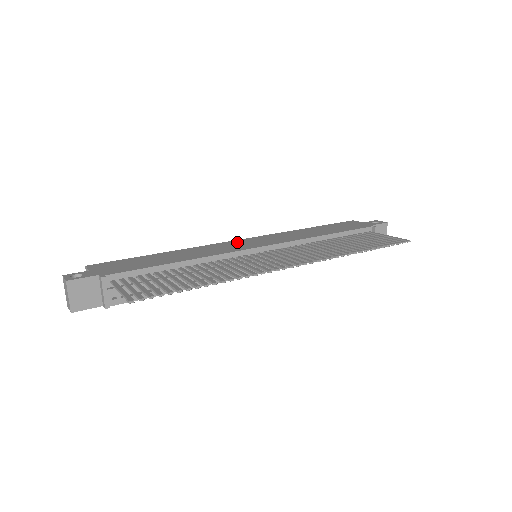
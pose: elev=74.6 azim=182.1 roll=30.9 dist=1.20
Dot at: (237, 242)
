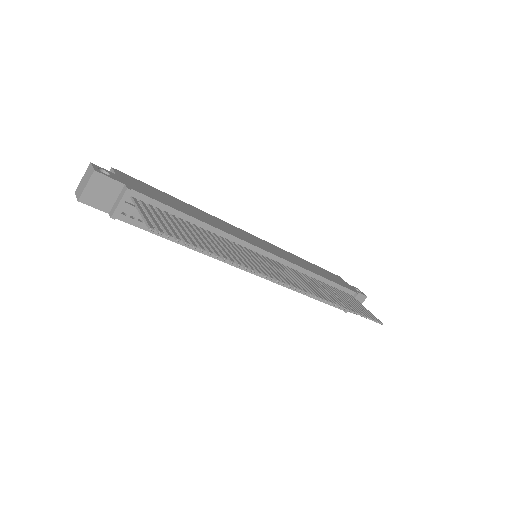
Dot at: (247, 234)
